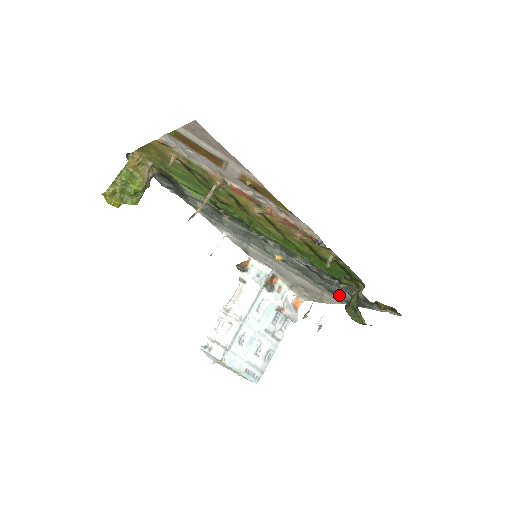
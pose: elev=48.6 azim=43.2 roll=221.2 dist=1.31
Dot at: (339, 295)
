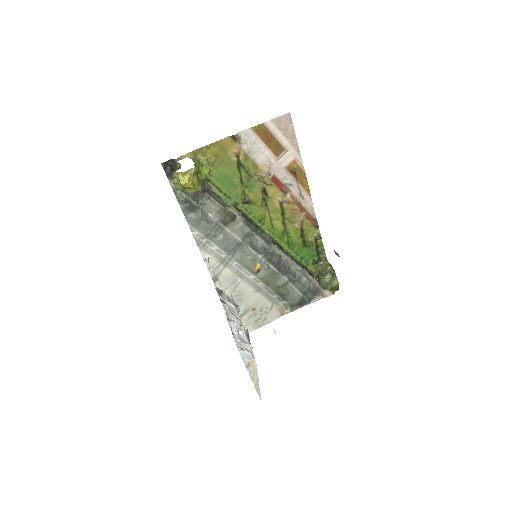
Dot at: (293, 294)
